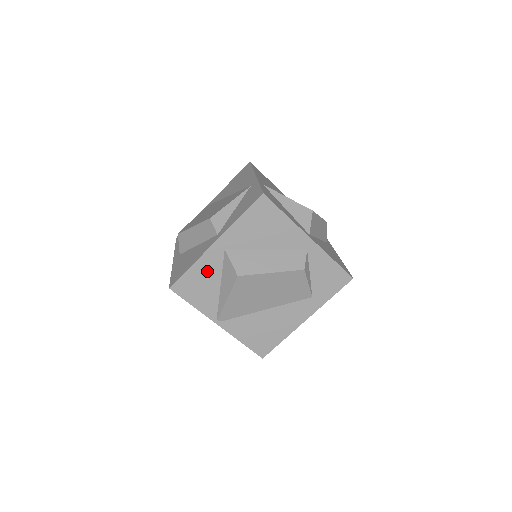
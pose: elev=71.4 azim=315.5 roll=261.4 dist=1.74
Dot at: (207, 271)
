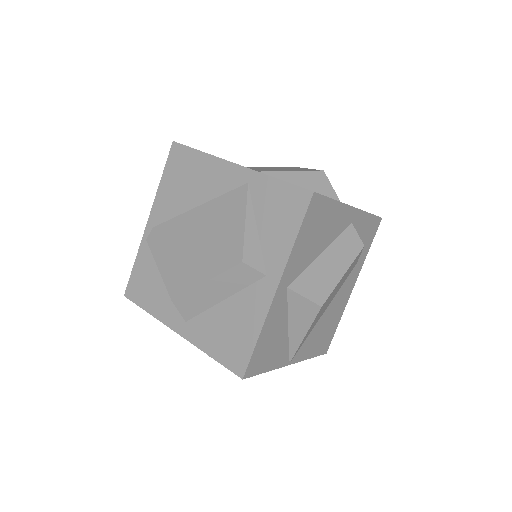
Dot at: (274, 325)
